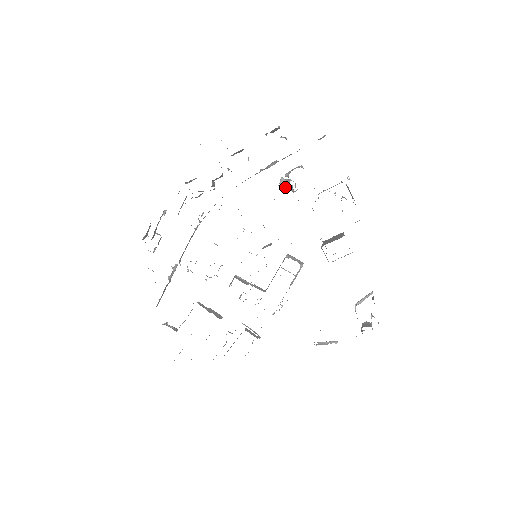
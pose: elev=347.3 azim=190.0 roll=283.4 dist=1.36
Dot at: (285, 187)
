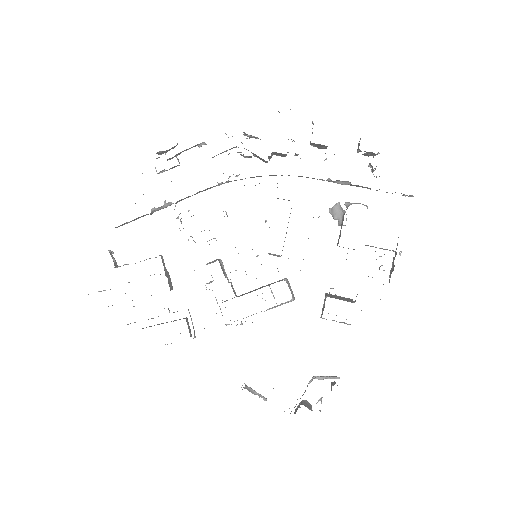
Dot at: (336, 214)
